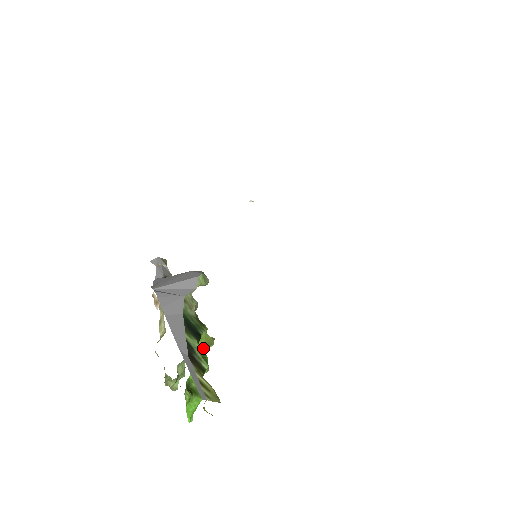
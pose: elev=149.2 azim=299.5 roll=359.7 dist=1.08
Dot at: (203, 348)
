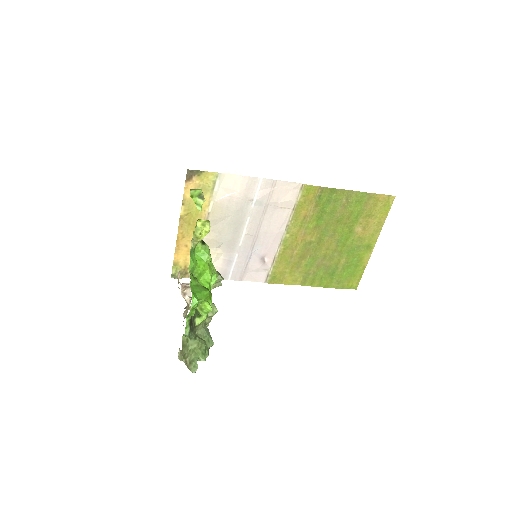
Dot at: (194, 191)
